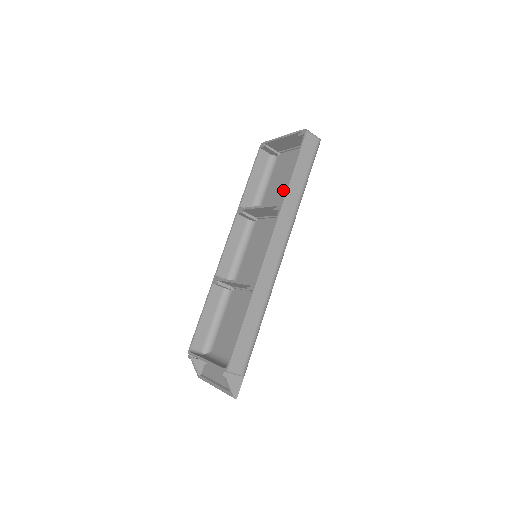
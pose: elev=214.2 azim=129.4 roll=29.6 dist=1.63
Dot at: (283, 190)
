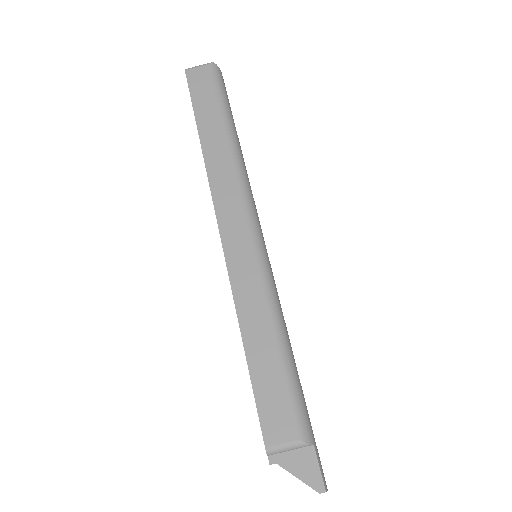
Dot at: occluded
